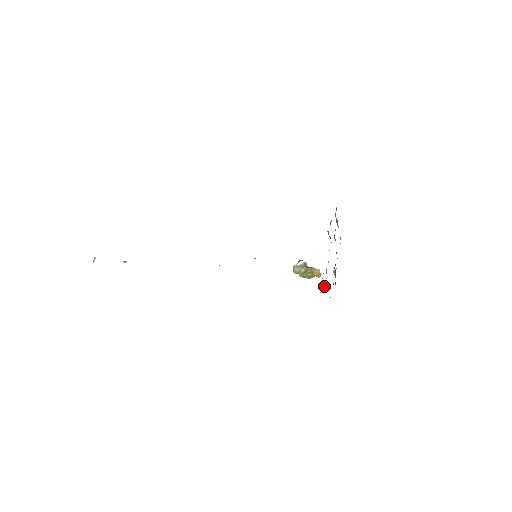
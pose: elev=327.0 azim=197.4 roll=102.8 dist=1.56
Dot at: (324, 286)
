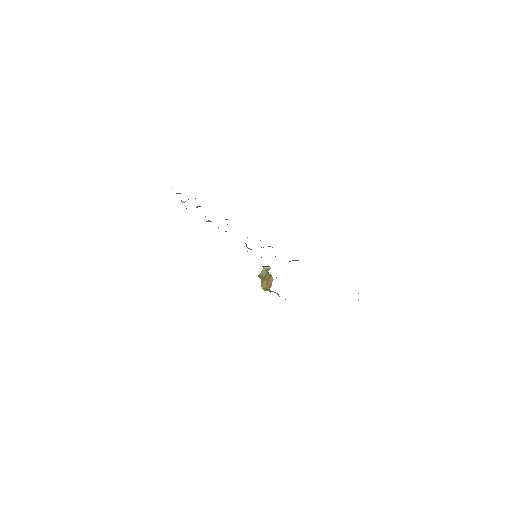
Dot at: occluded
